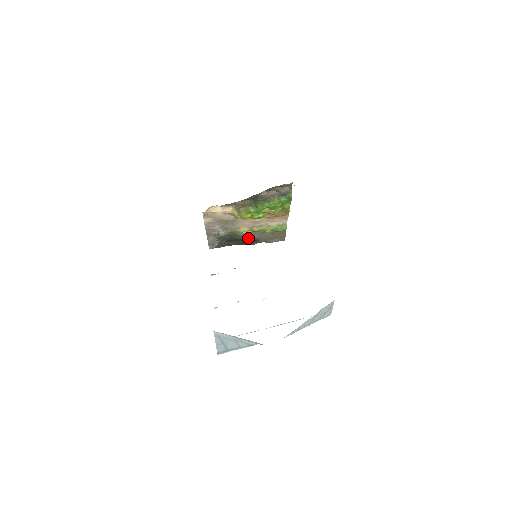
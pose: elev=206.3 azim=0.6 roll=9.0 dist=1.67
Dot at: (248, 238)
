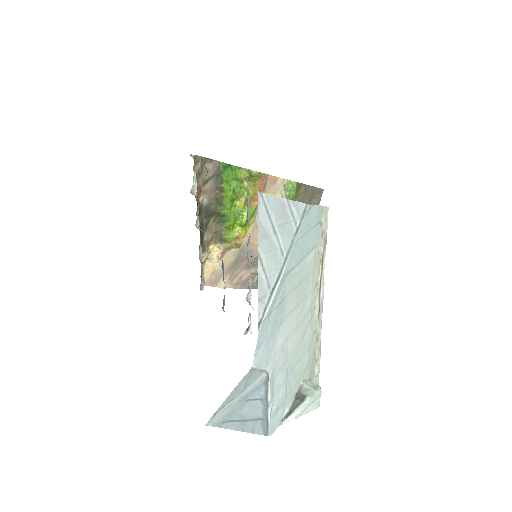
Dot at: occluded
